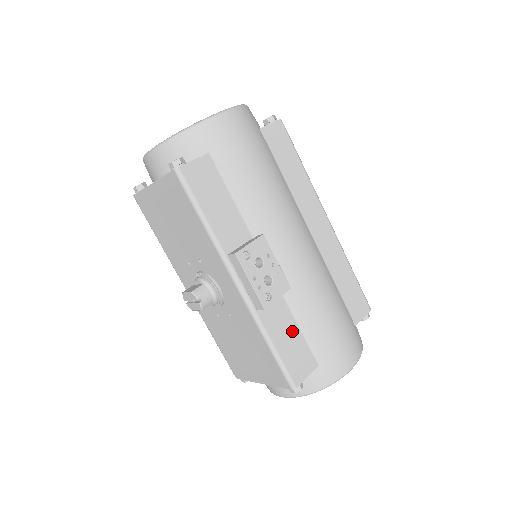
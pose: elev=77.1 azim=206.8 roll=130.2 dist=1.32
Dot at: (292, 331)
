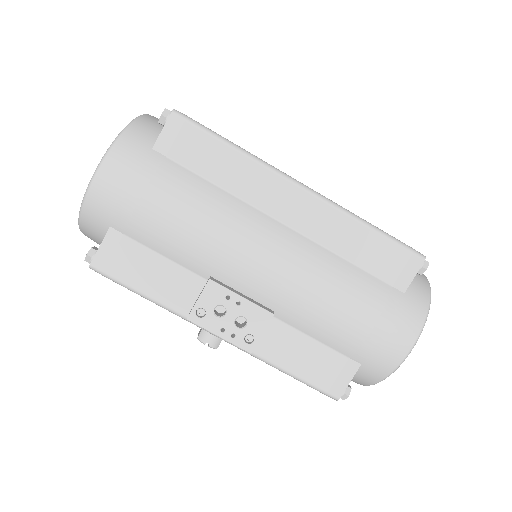
Dot at: (306, 347)
